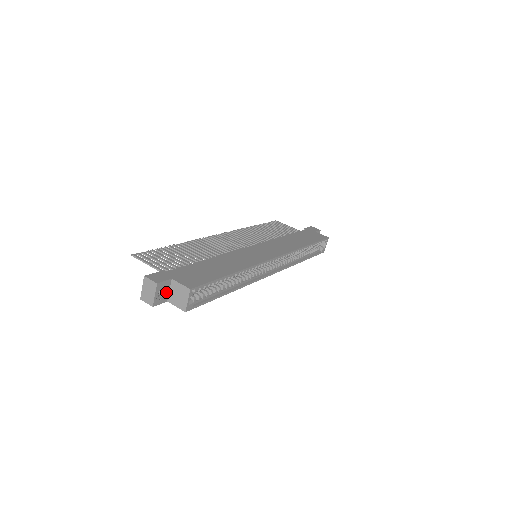
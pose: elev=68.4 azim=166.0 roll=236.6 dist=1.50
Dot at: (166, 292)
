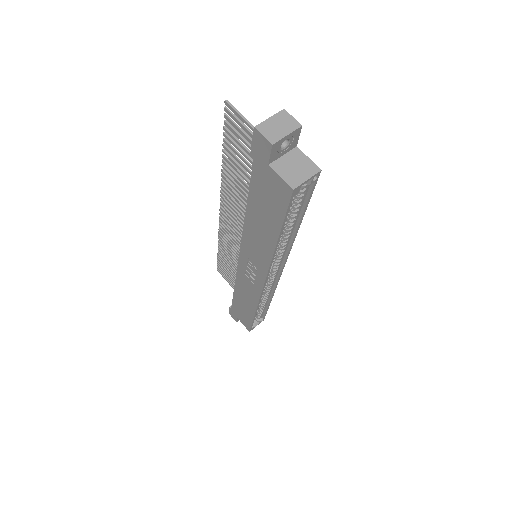
Dot at: (282, 152)
